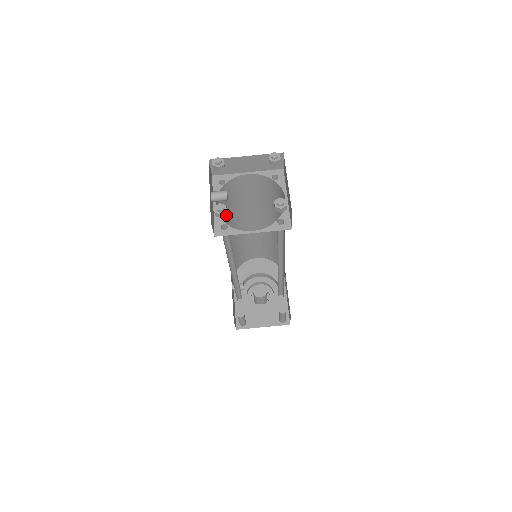
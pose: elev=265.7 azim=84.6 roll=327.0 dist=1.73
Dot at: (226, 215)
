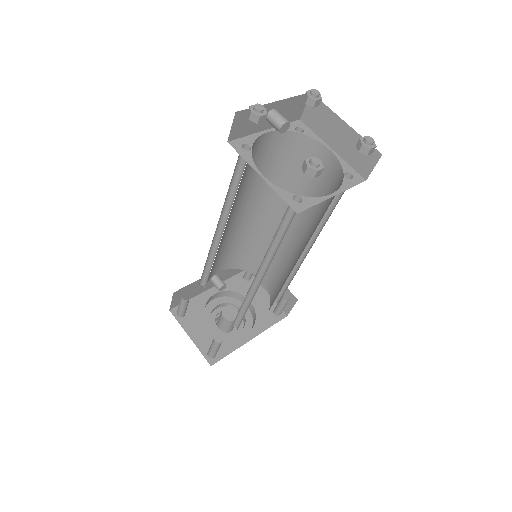
Dot at: (256, 122)
